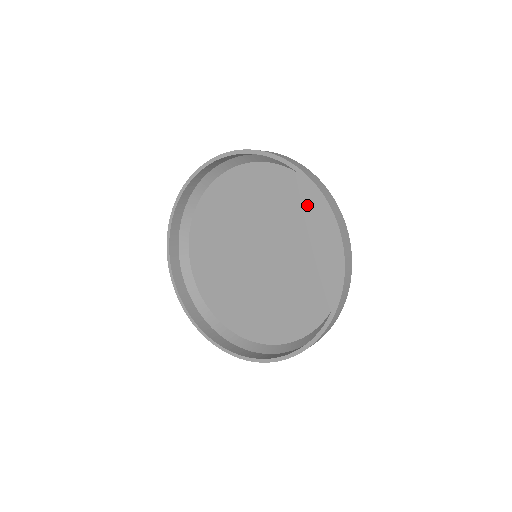
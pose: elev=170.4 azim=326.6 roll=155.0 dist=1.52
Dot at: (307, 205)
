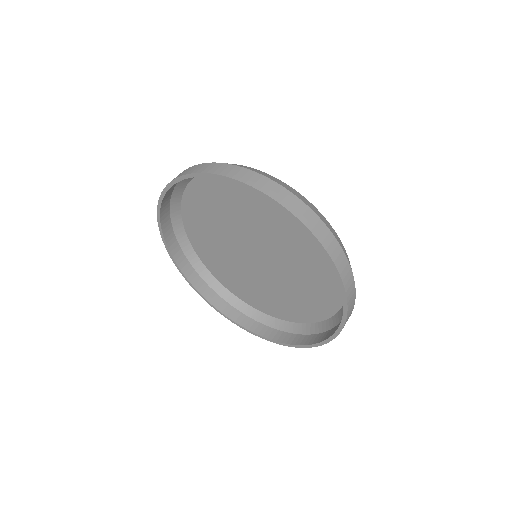
Dot at: occluded
